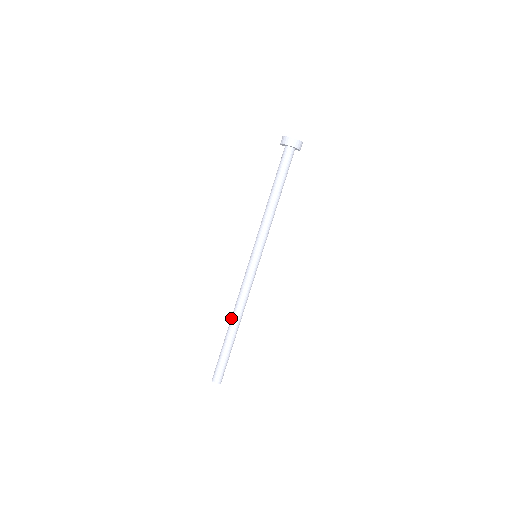
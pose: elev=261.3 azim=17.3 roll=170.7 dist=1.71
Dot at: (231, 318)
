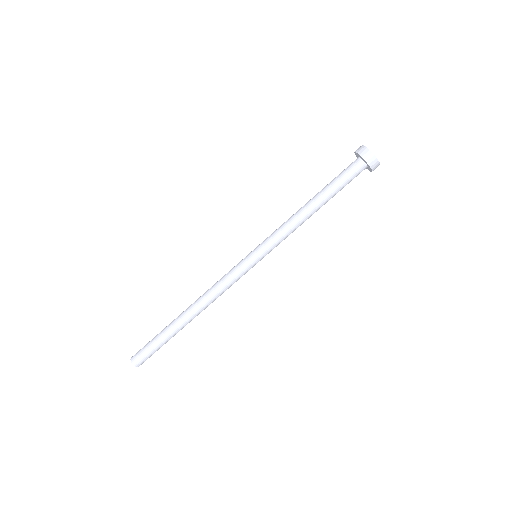
Dot at: (190, 307)
